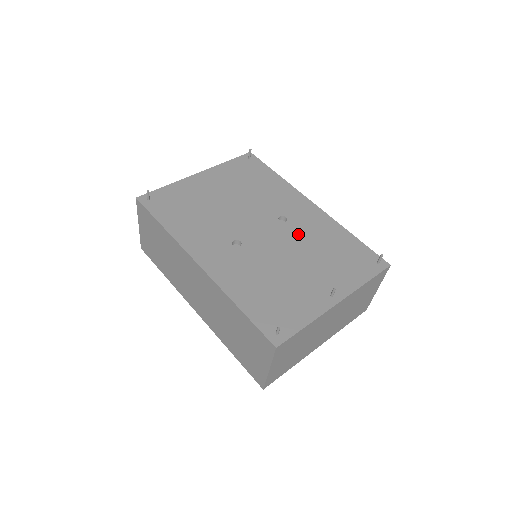
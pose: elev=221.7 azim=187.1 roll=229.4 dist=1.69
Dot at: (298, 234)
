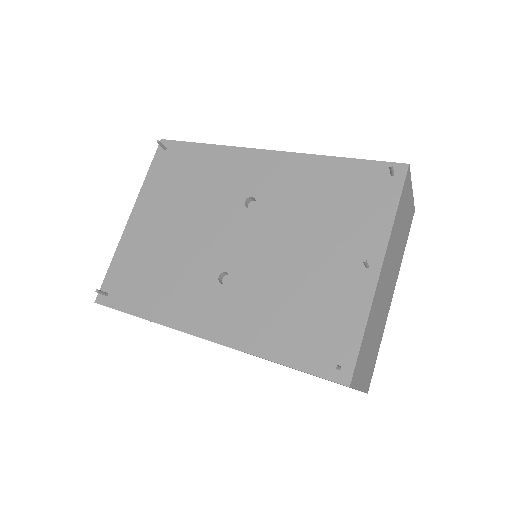
Dot at: (279, 210)
